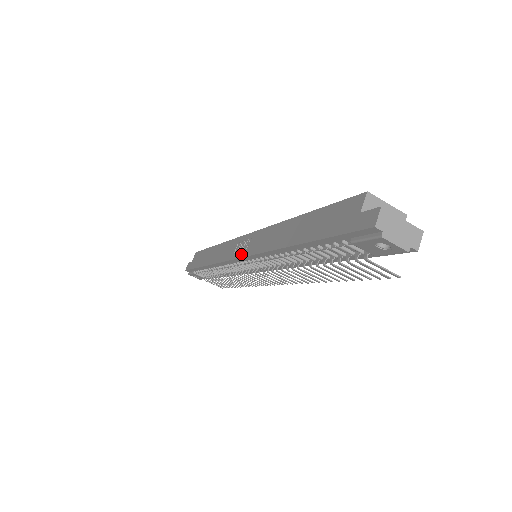
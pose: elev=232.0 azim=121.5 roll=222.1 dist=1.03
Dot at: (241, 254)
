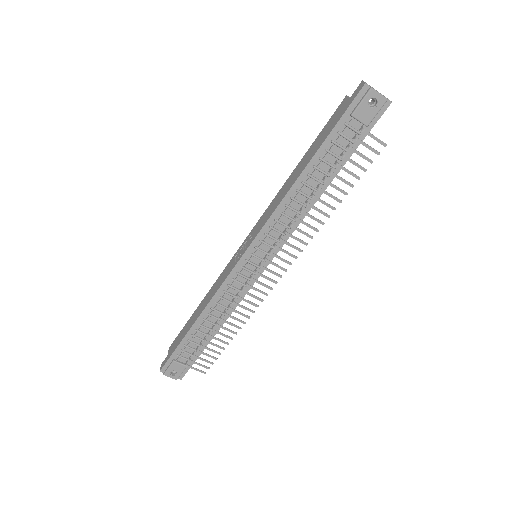
Dot at: (246, 247)
